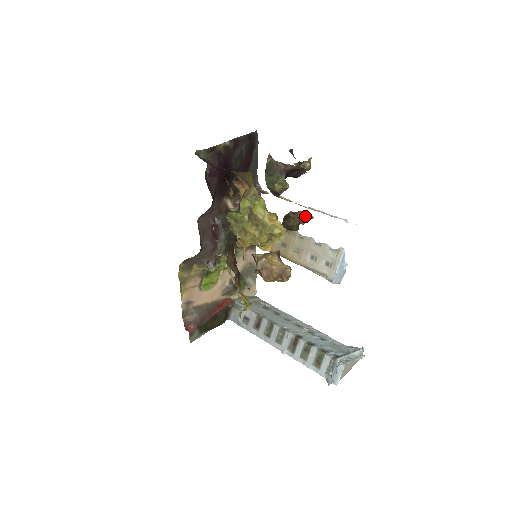
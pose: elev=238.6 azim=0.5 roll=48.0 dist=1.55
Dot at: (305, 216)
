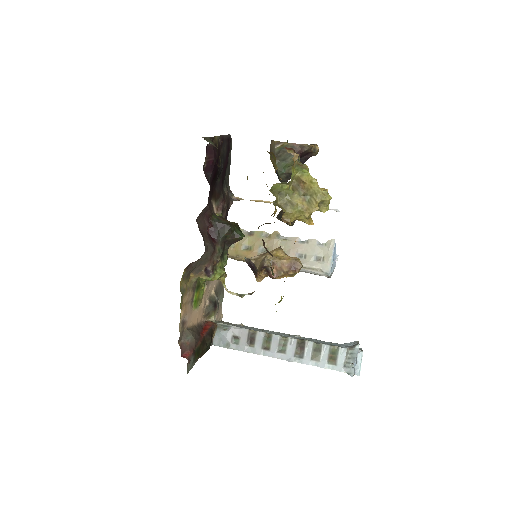
Dot at: occluded
